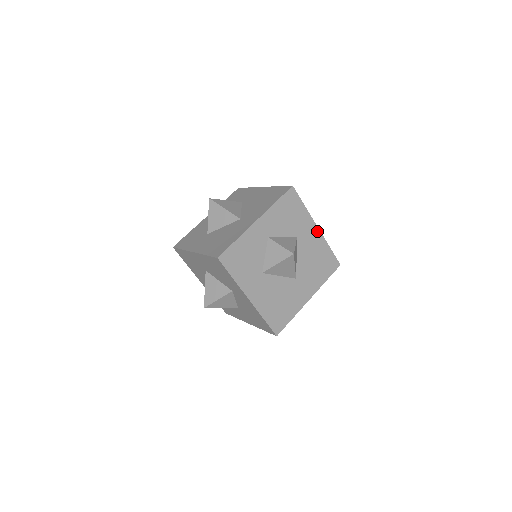
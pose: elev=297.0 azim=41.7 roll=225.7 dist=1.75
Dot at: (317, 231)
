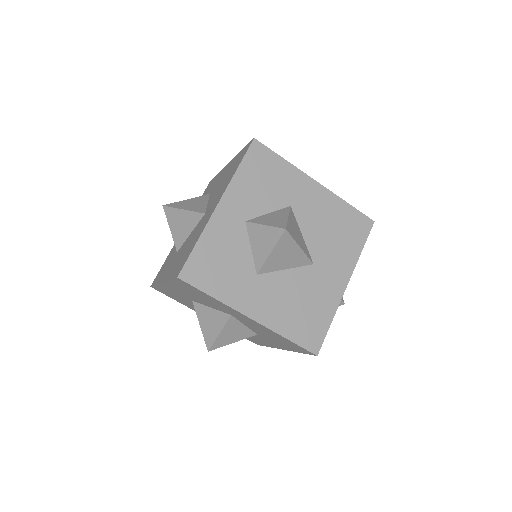
Dot at: (318, 187)
